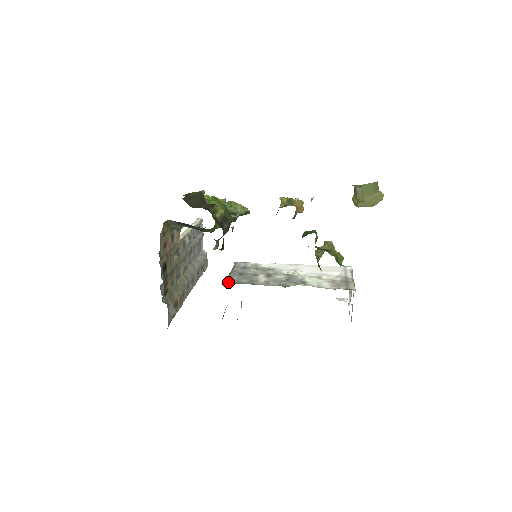
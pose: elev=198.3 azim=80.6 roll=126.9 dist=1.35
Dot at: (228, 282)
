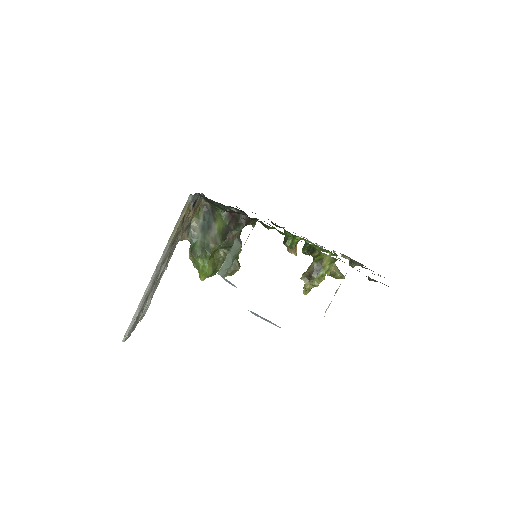
Dot at: occluded
